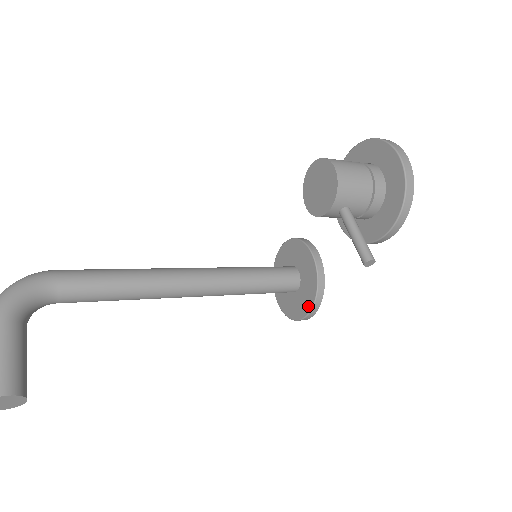
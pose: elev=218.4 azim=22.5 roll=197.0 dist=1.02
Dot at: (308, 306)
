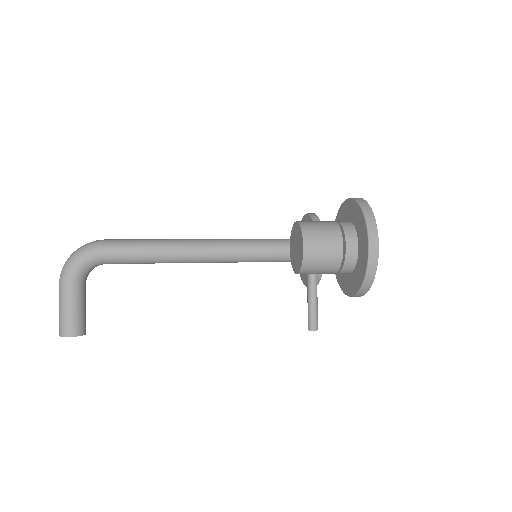
Dot at: occluded
